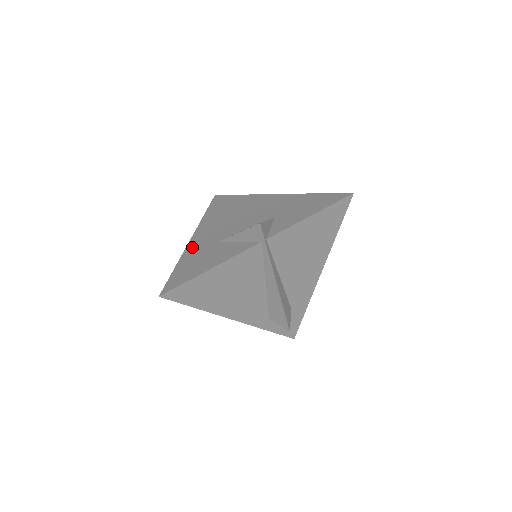
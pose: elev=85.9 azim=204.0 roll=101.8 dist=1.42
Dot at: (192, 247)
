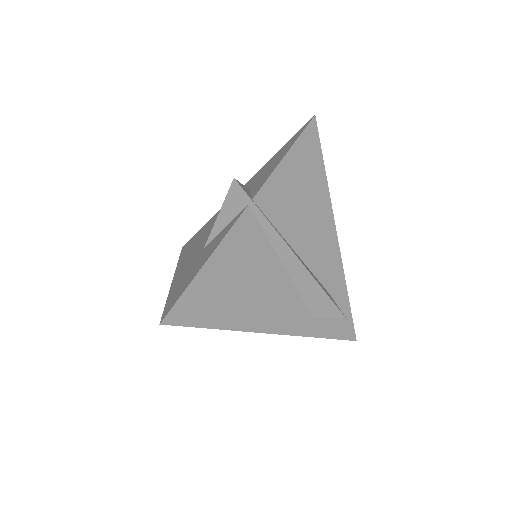
Dot at: (178, 277)
